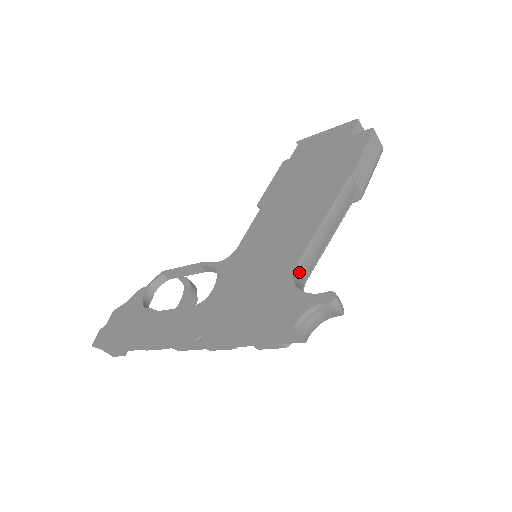
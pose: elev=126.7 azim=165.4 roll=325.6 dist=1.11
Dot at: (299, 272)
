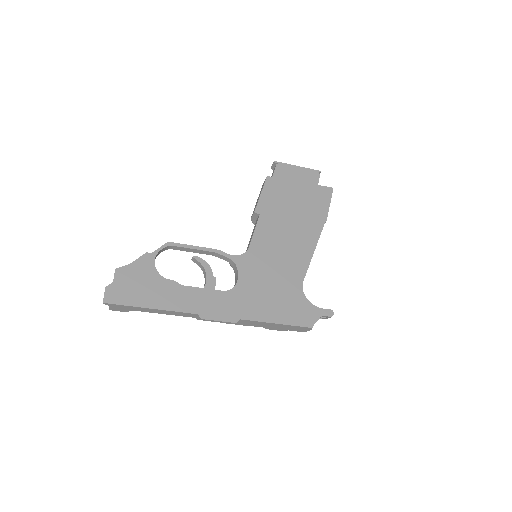
Dot at: occluded
